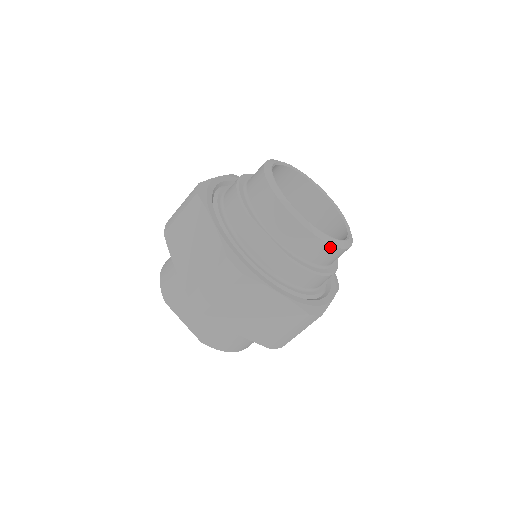
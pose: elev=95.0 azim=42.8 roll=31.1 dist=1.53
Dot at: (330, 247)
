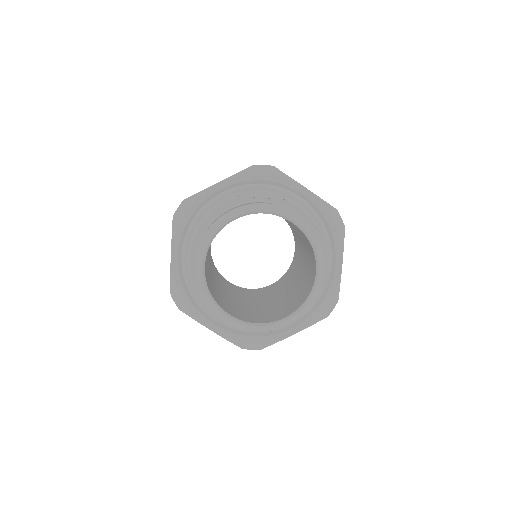
Dot at: (306, 312)
